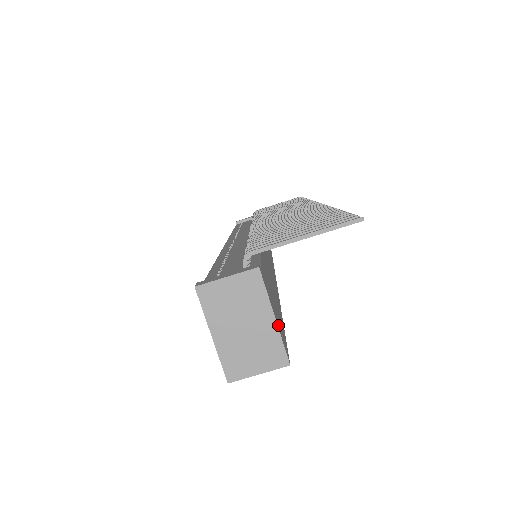
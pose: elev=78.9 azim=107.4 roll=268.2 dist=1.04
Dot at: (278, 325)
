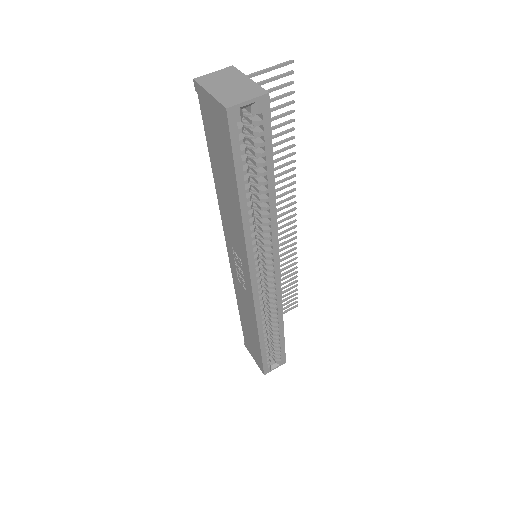
Dot at: occluded
